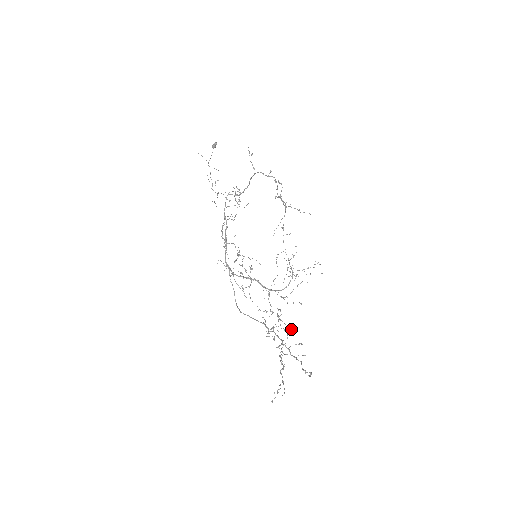
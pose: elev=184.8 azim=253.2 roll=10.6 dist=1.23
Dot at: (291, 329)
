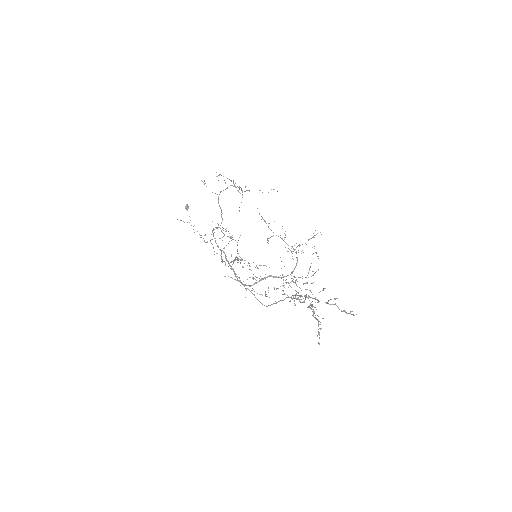
Dot at: occluded
